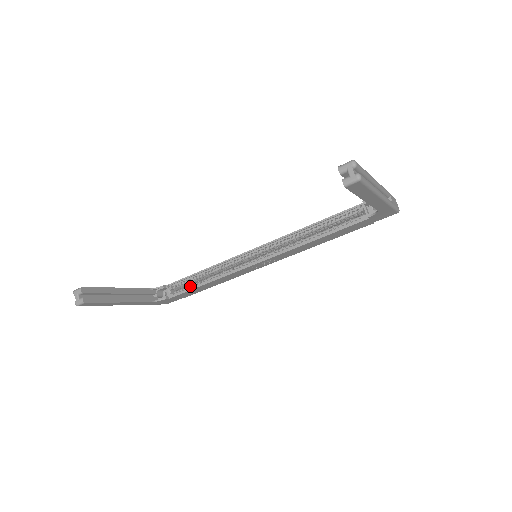
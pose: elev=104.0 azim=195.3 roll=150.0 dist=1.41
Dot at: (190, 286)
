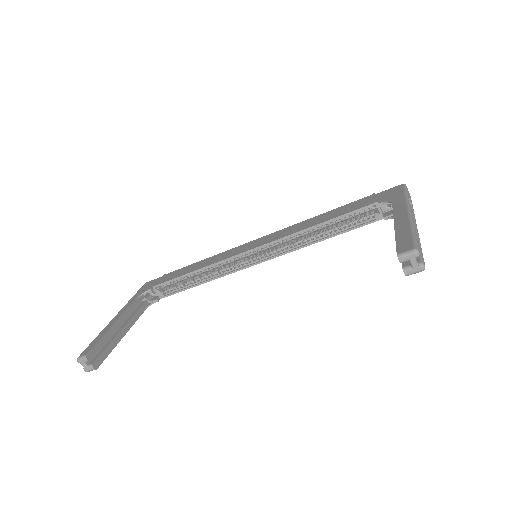
Dot at: (182, 286)
